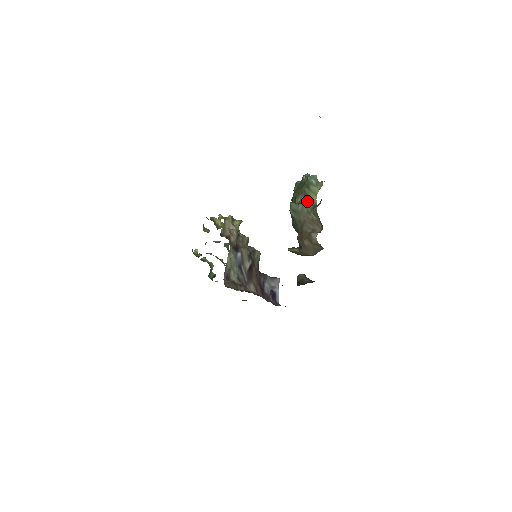
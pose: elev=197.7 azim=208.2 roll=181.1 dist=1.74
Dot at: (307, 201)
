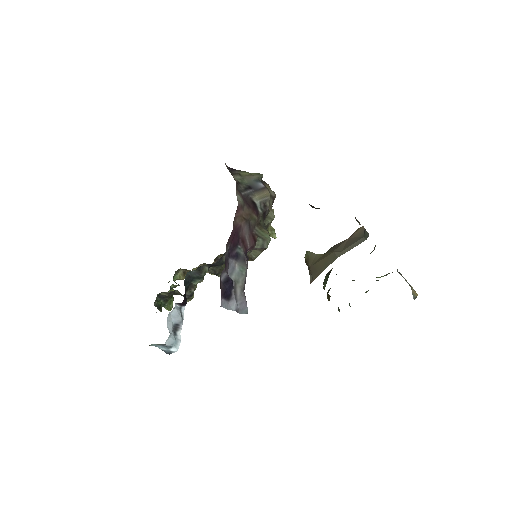
Dot at: occluded
